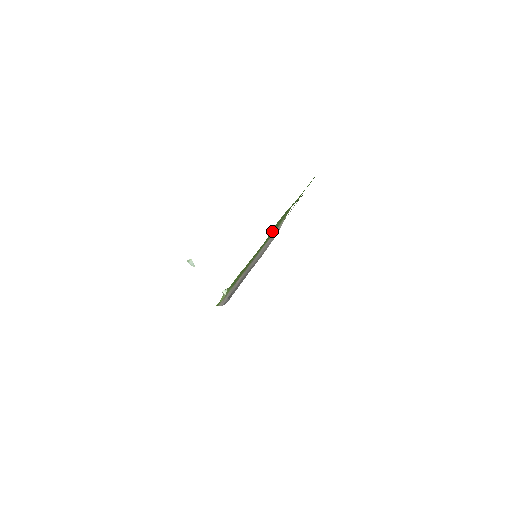
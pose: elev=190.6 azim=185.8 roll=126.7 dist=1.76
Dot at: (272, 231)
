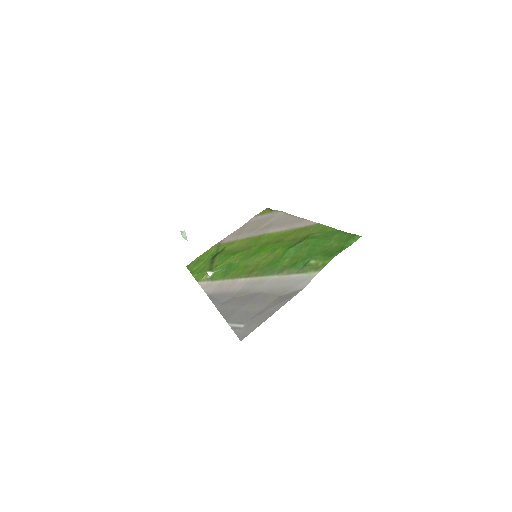
Dot at: (289, 256)
